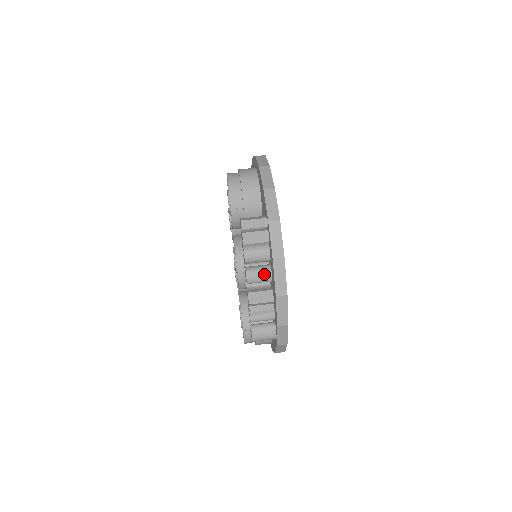
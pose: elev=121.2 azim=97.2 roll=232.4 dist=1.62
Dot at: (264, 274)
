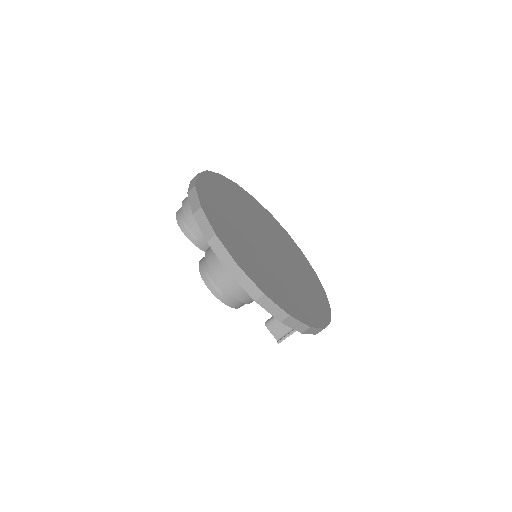
Dot at: occluded
